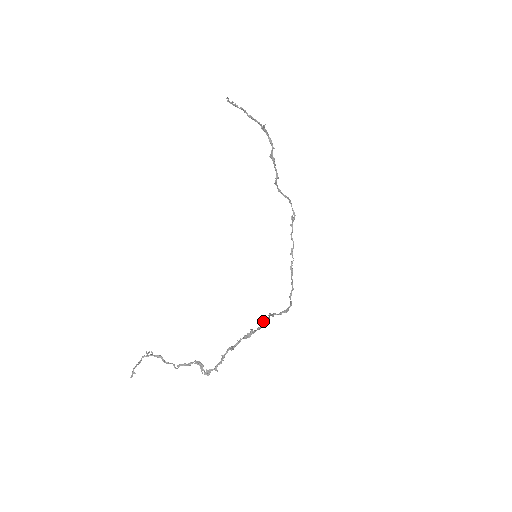
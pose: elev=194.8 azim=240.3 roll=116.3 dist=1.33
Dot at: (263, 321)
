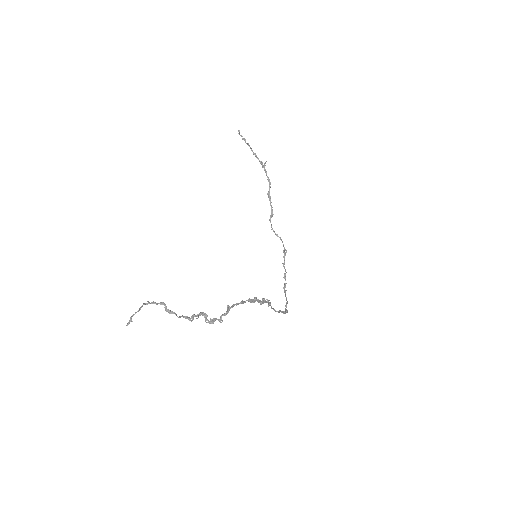
Dot at: (265, 300)
